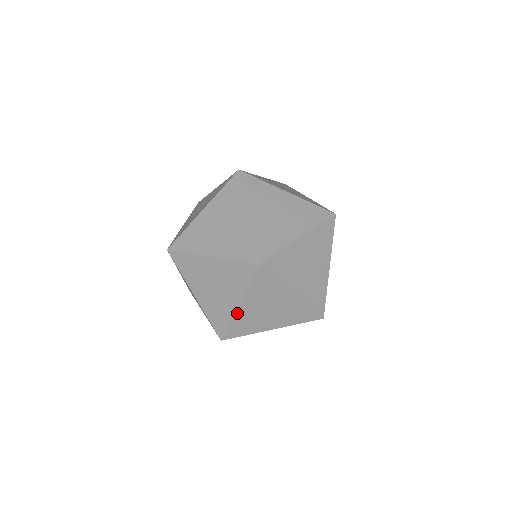
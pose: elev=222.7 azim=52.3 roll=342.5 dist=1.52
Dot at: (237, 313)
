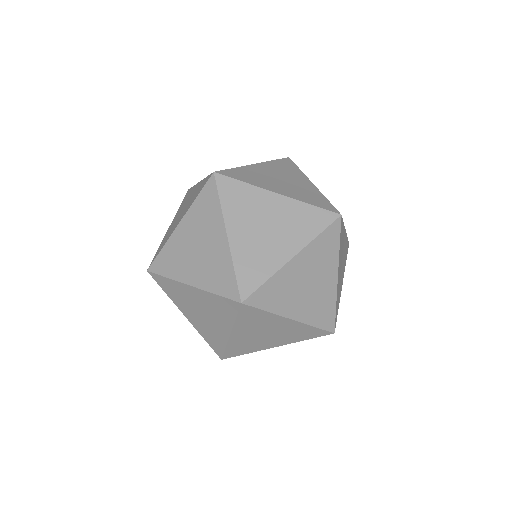
Dot at: (230, 340)
